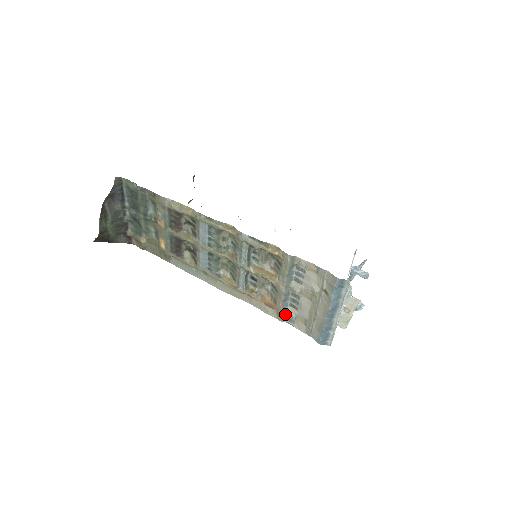
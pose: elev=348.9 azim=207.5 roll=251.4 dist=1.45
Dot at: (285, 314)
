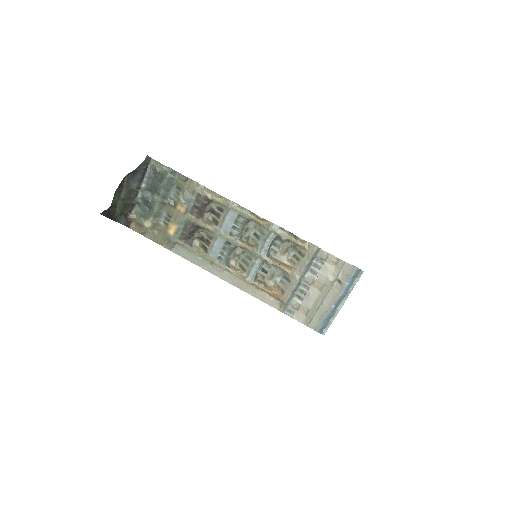
Dot at: (288, 305)
